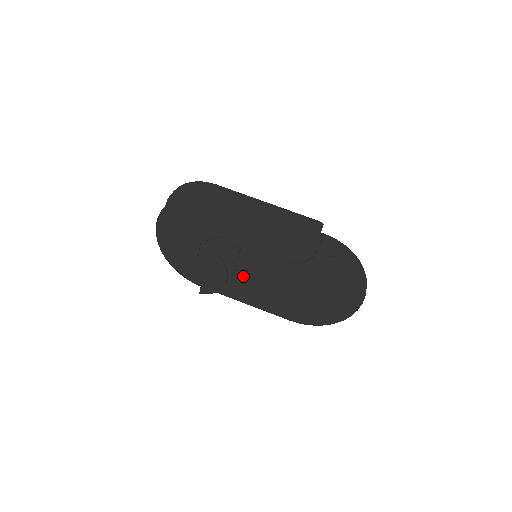
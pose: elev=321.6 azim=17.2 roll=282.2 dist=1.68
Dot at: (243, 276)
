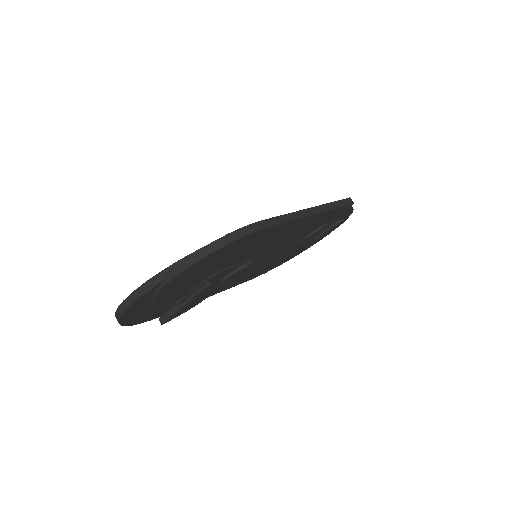
Dot at: occluded
